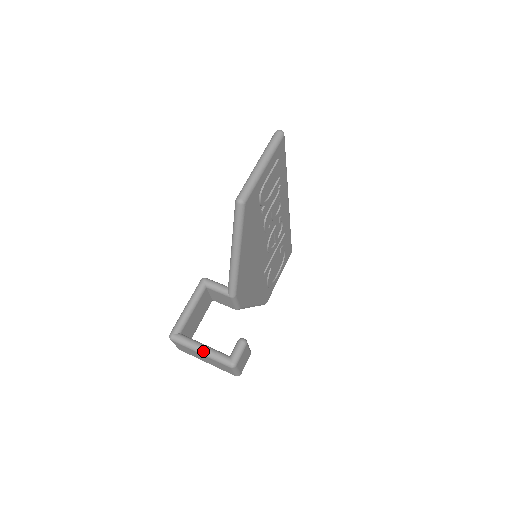
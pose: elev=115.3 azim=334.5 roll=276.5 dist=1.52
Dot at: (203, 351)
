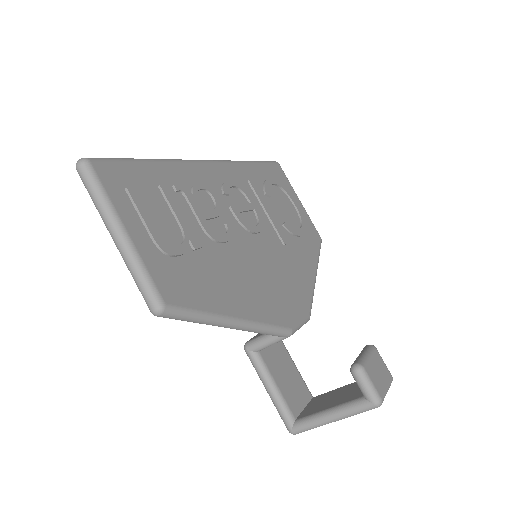
Dot at: (335, 419)
